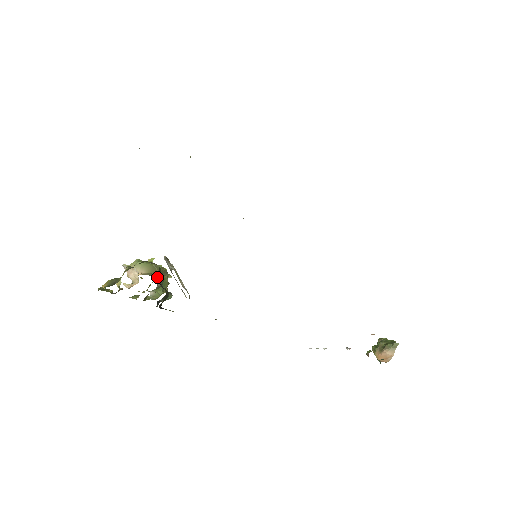
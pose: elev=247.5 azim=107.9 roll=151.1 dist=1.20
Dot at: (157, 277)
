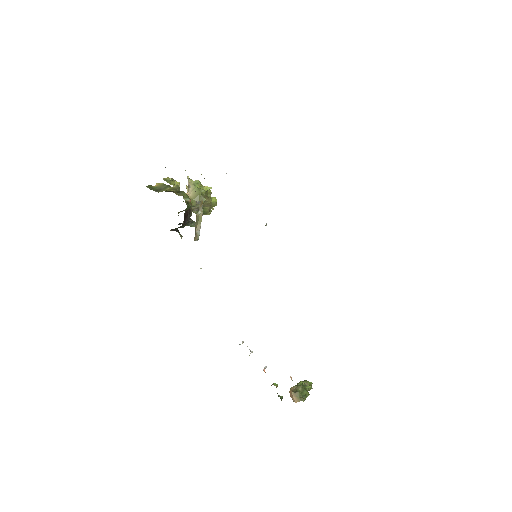
Dot at: occluded
